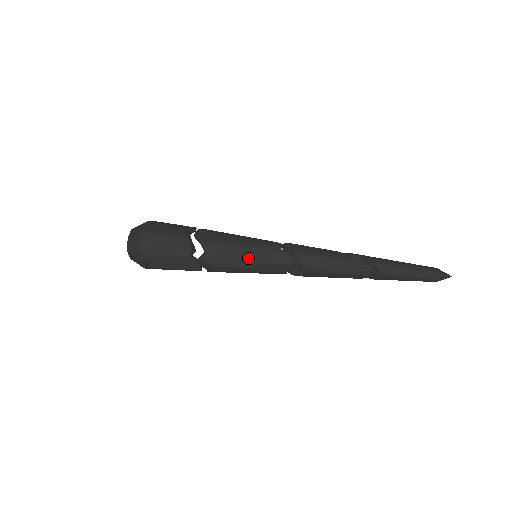
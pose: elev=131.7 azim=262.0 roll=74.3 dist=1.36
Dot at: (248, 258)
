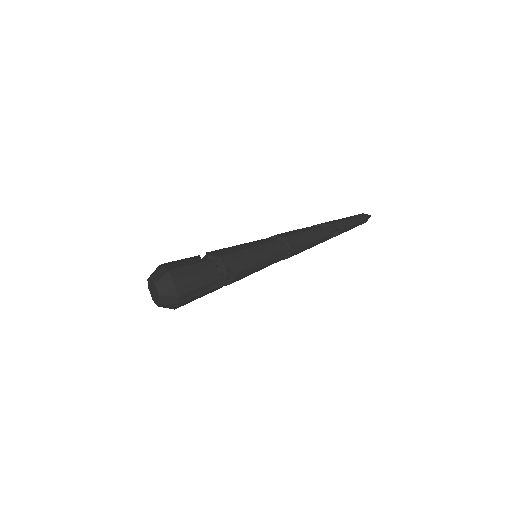
Dot at: (258, 255)
